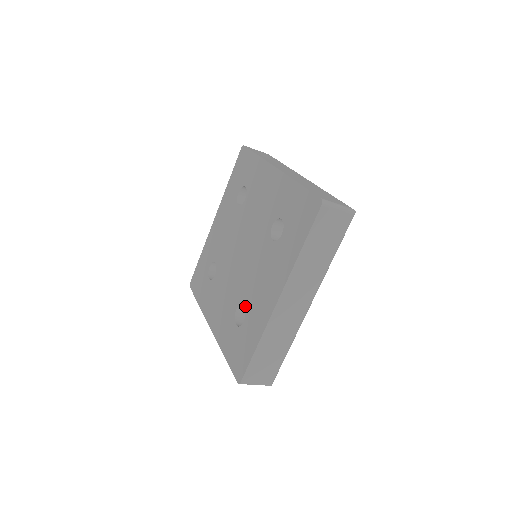
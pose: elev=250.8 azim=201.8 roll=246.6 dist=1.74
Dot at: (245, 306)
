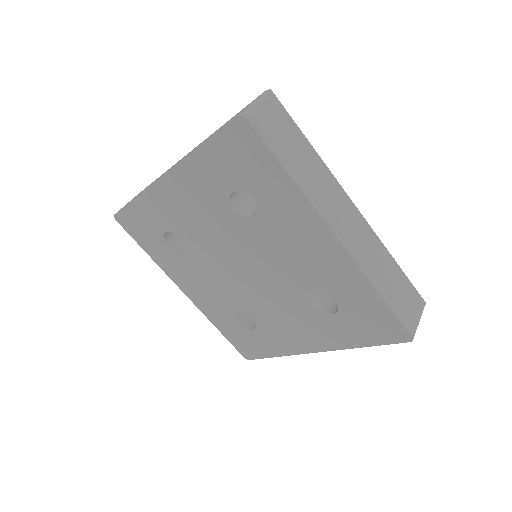
Dot at: (256, 322)
